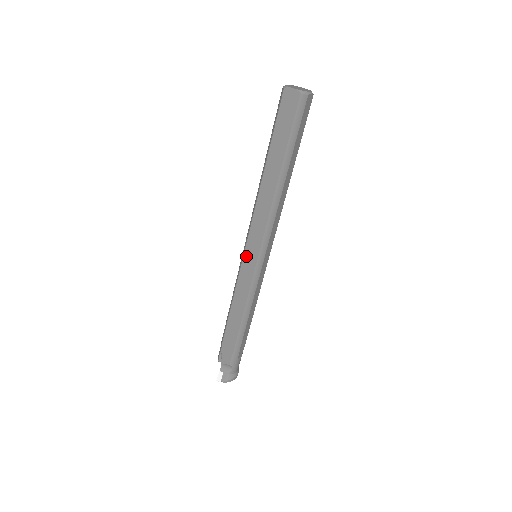
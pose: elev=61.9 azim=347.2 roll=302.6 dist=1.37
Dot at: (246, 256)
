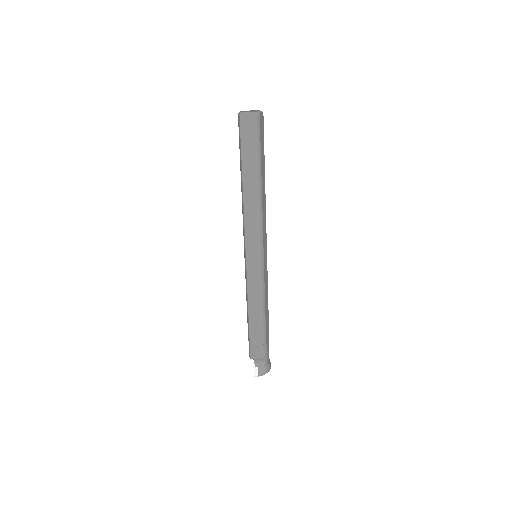
Dot at: (248, 258)
